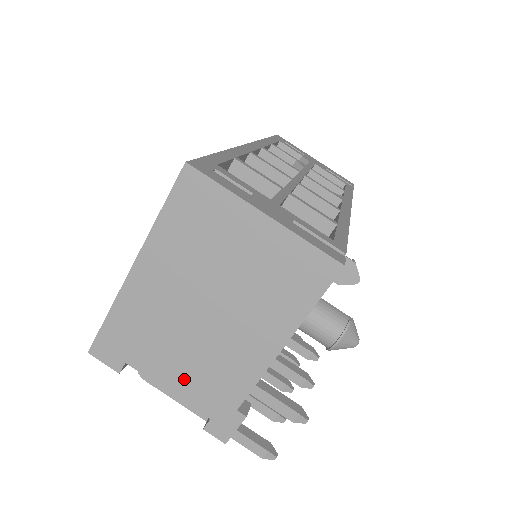
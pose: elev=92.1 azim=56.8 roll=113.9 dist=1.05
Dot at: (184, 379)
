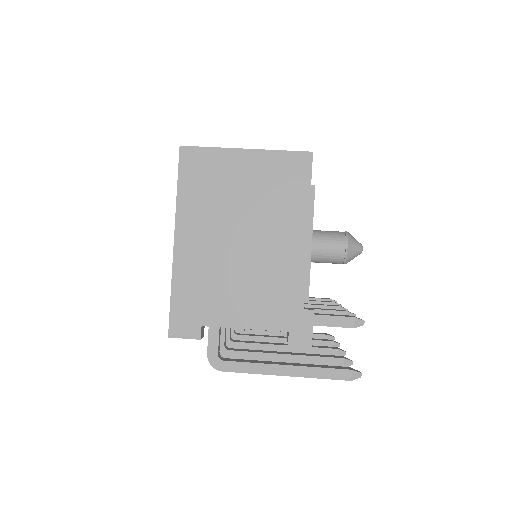
Dot at: (252, 309)
